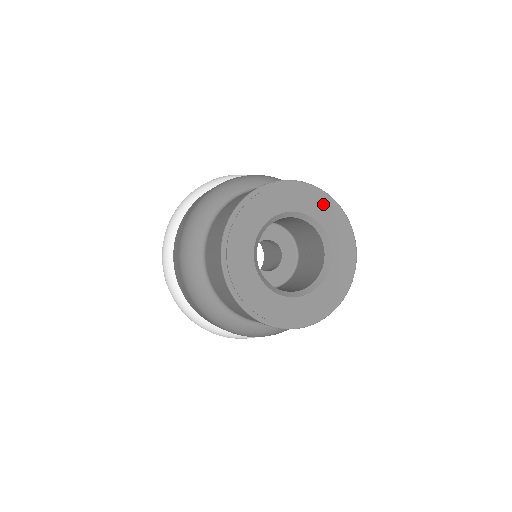
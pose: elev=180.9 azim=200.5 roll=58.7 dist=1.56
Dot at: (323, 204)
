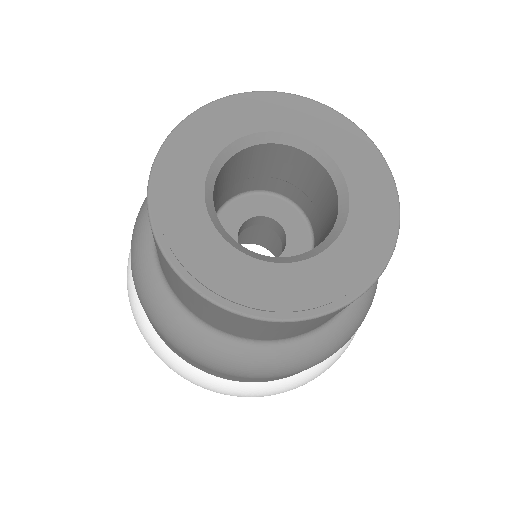
Dot at: (361, 152)
